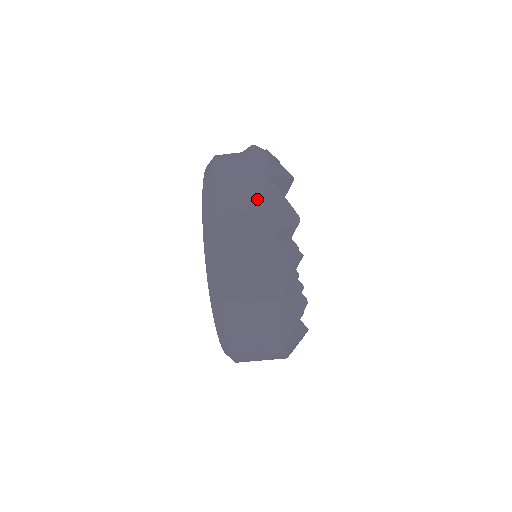
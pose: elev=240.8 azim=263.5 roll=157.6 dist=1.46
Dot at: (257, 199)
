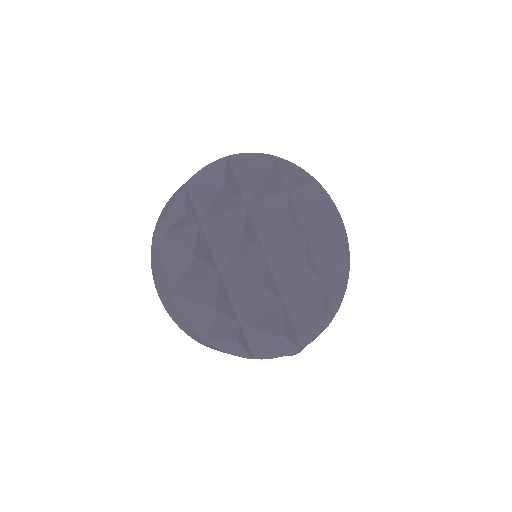
Dot at: (178, 316)
